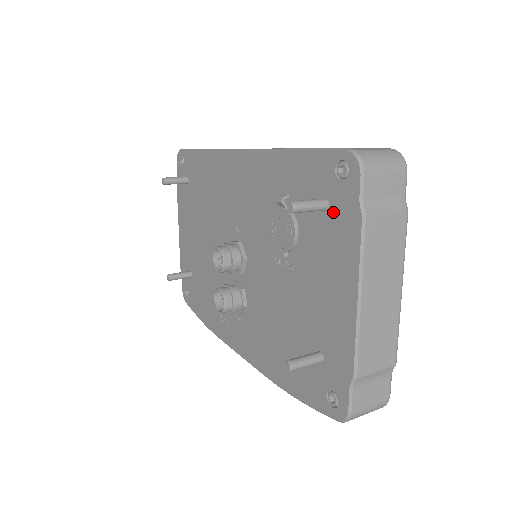
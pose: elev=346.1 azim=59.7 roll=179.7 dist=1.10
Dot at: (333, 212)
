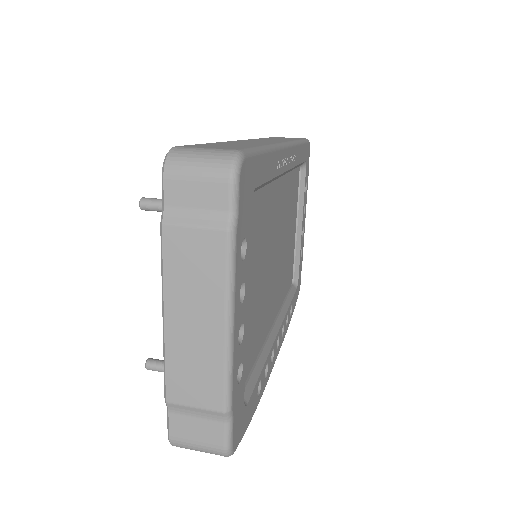
Dot at: occluded
